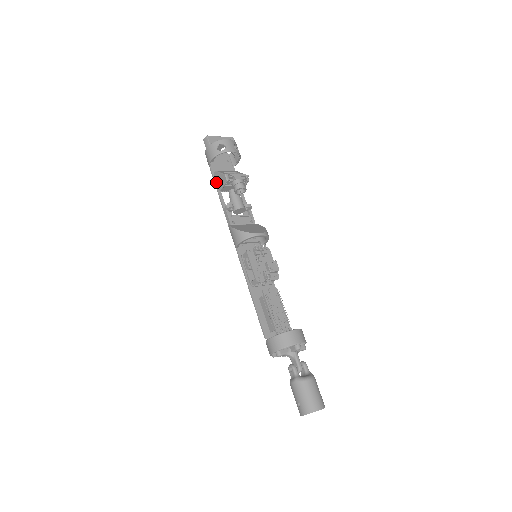
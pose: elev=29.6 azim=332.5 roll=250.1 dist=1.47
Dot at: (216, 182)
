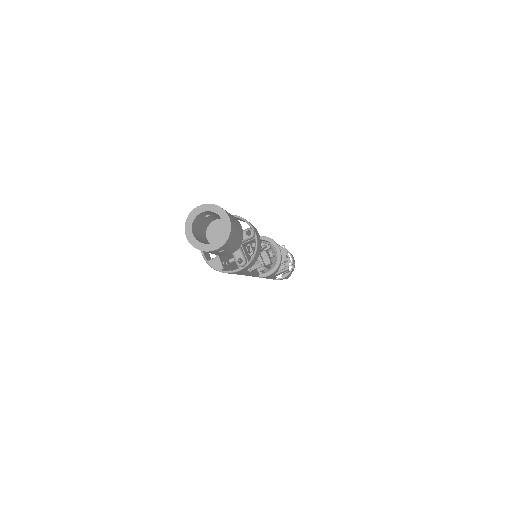
Dot at: occluded
